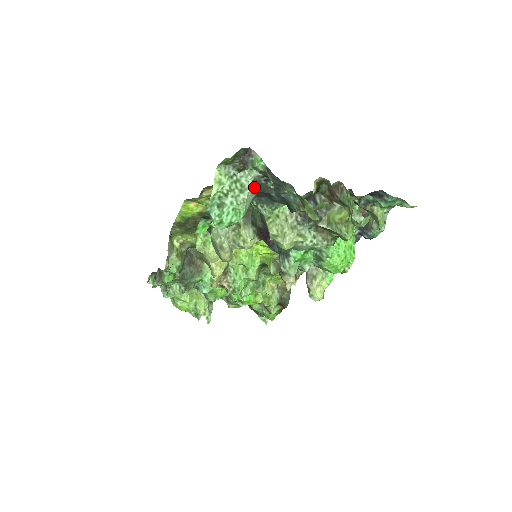
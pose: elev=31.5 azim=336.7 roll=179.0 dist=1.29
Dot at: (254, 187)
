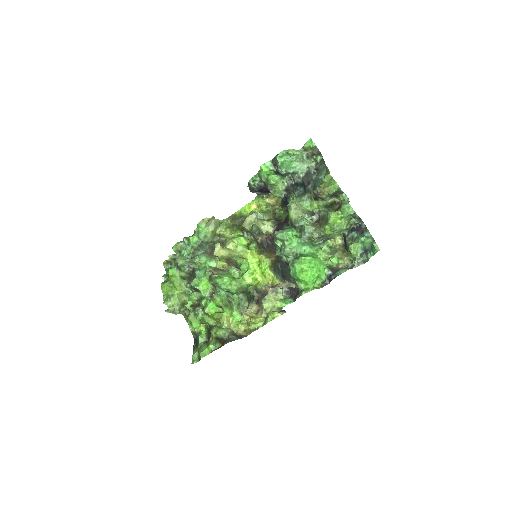
Dot at: (306, 170)
